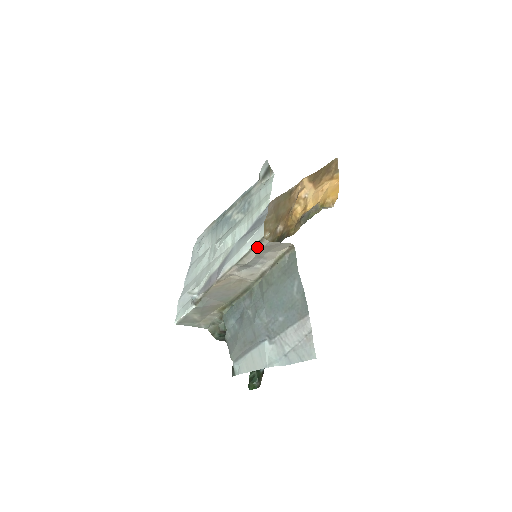
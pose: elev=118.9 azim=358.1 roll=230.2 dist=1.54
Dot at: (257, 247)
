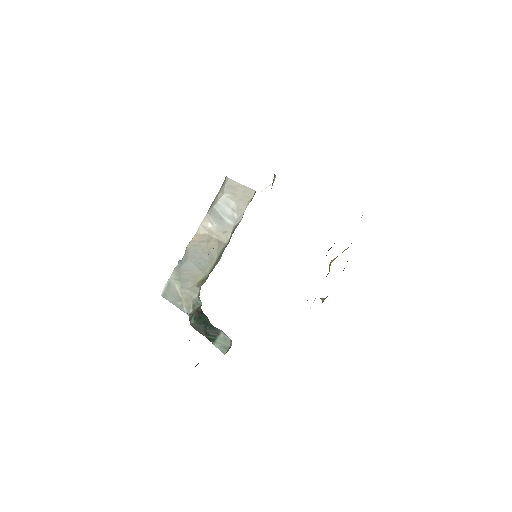
Dot at: (222, 188)
